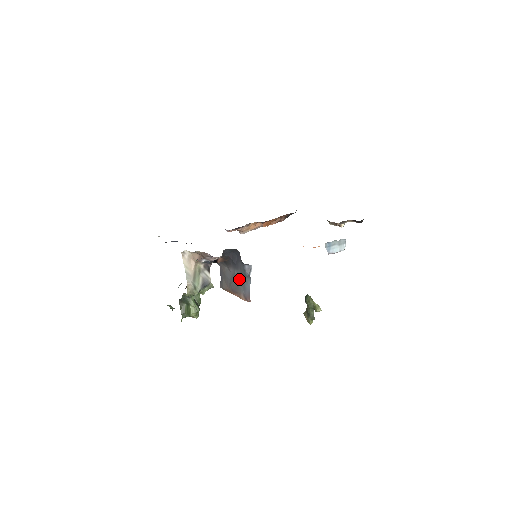
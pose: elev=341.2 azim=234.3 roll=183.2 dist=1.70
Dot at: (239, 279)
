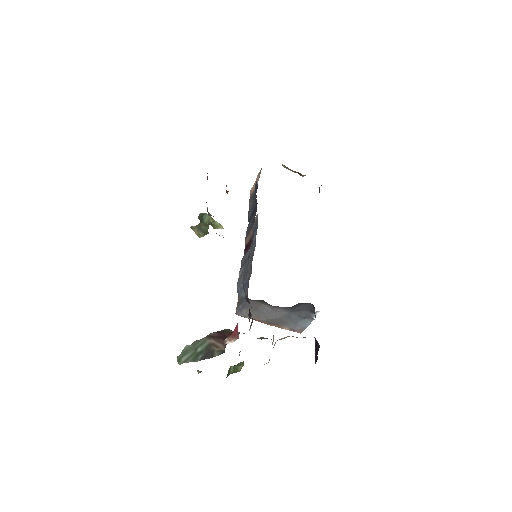
Dot at: (289, 318)
